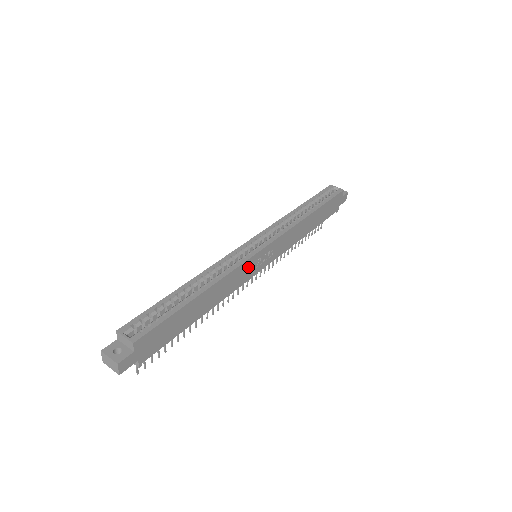
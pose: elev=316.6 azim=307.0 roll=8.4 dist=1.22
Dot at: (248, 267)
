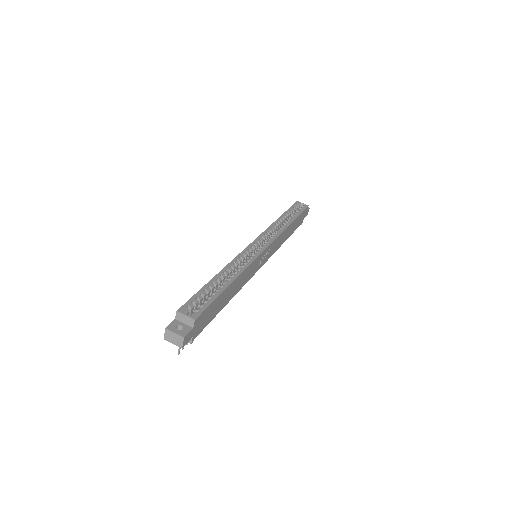
Dot at: (256, 264)
